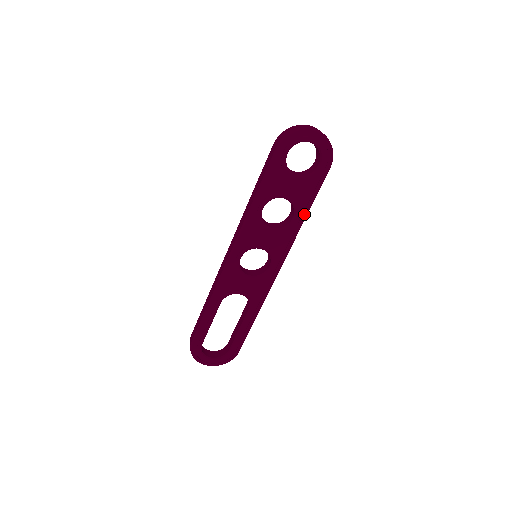
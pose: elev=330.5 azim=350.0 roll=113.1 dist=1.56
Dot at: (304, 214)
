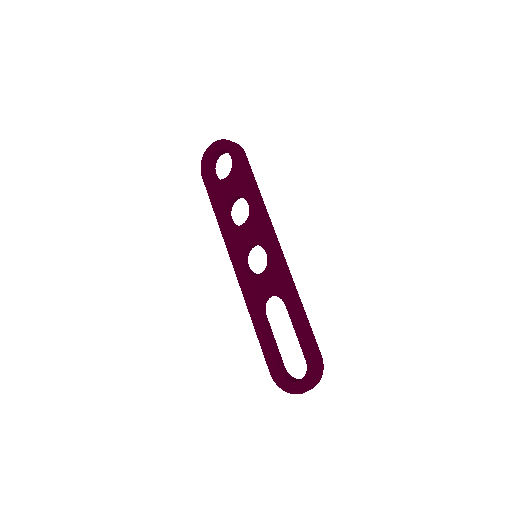
Dot at: (251, 194)
